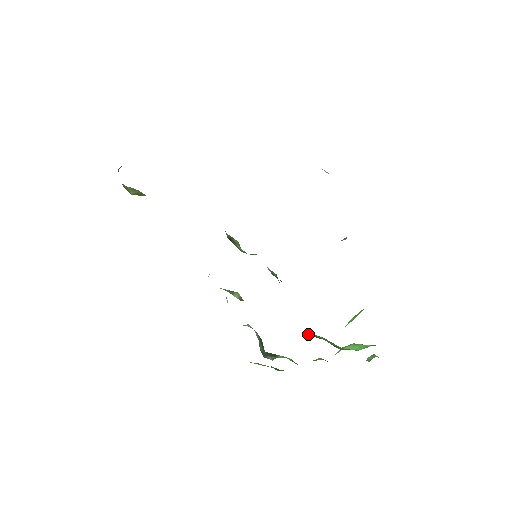
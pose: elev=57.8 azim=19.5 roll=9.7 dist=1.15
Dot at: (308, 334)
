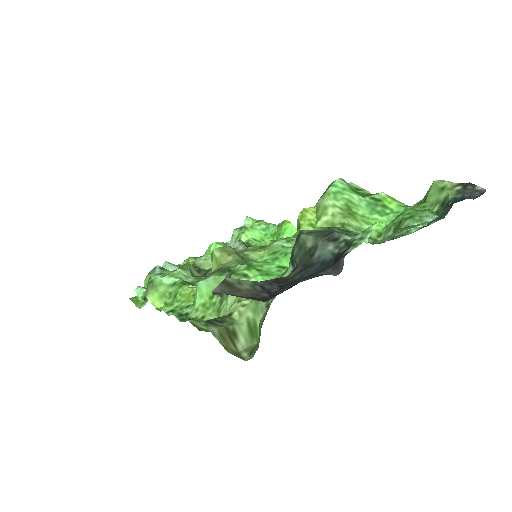
Dot at: occluded
